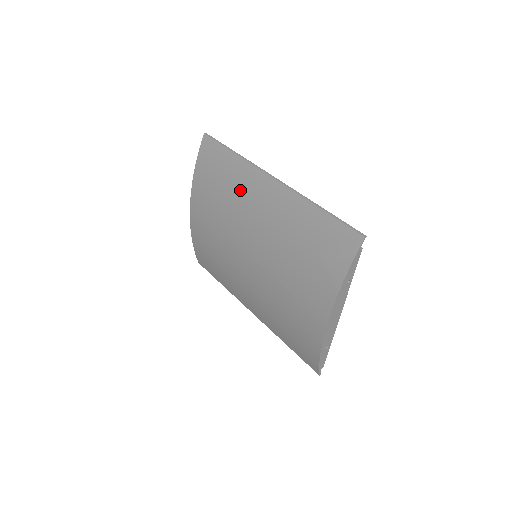
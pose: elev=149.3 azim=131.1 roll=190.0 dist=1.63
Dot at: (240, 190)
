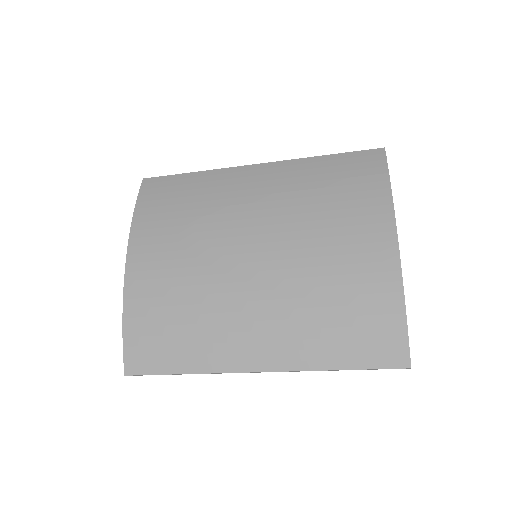
Dot at: (216, 192)
